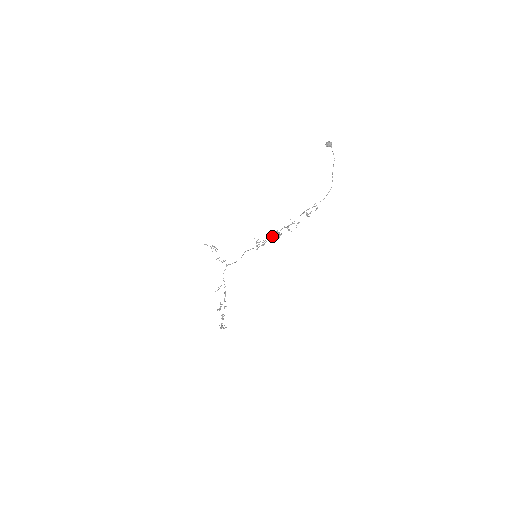
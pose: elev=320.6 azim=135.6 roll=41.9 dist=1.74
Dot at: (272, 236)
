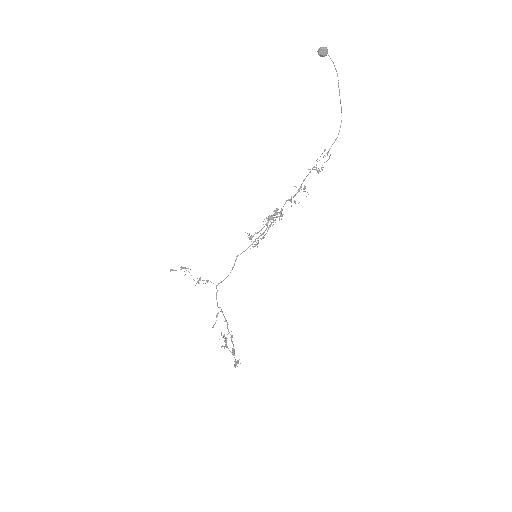
Dot at: (273, 220)
